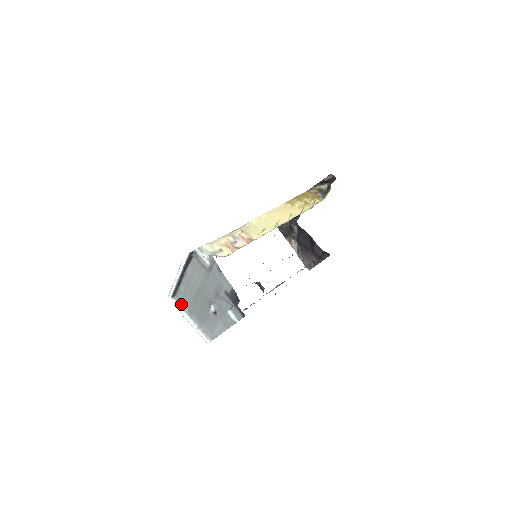
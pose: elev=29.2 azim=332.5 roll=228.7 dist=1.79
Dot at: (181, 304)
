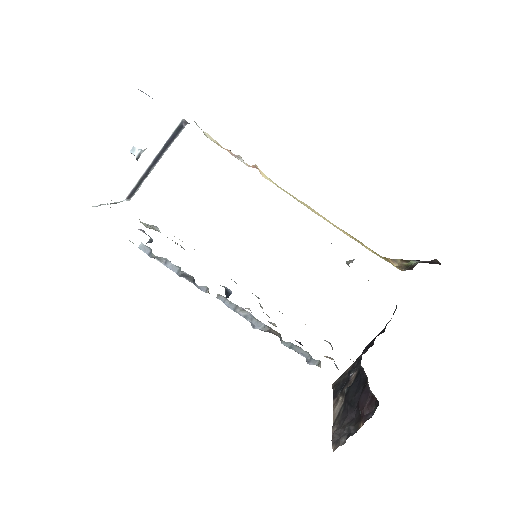
Dot at: occluded
